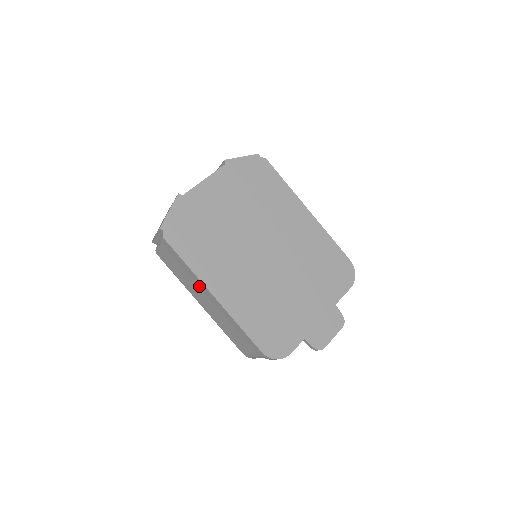
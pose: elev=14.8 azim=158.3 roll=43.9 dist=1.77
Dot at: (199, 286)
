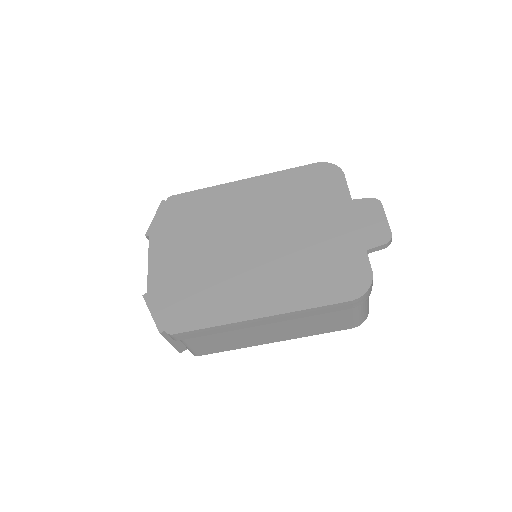
Dot at: occluded
